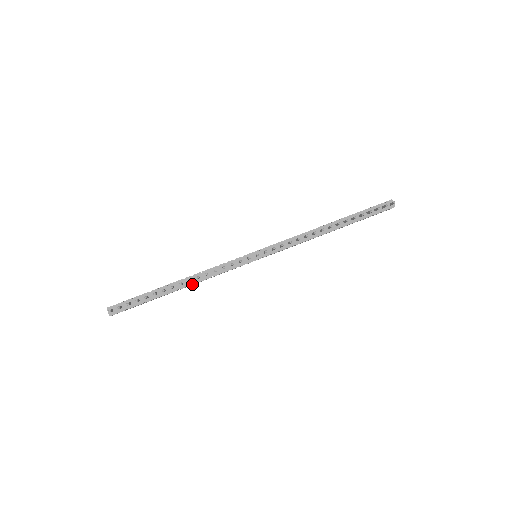
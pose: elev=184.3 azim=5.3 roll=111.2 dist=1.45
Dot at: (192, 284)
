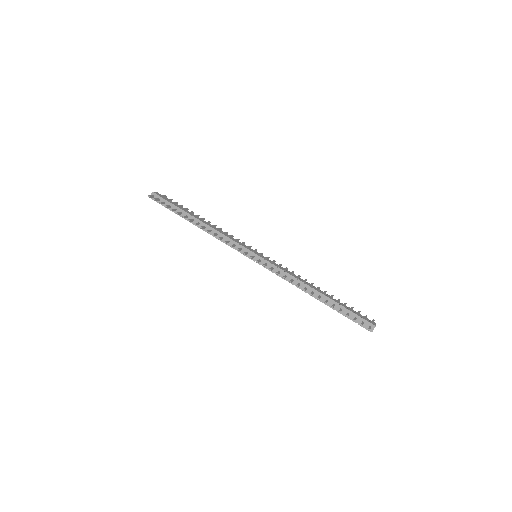
Dot at: (204, 230)
